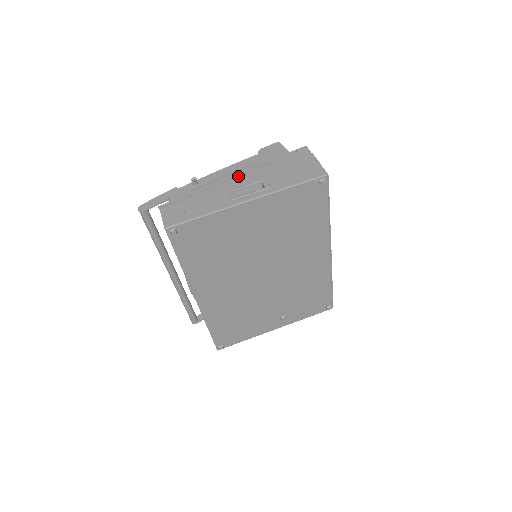
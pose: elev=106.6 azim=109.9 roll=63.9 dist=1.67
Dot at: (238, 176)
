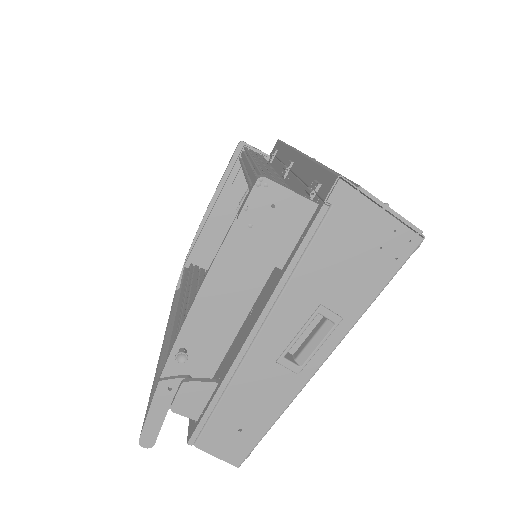
Dot at: (266, 323)
